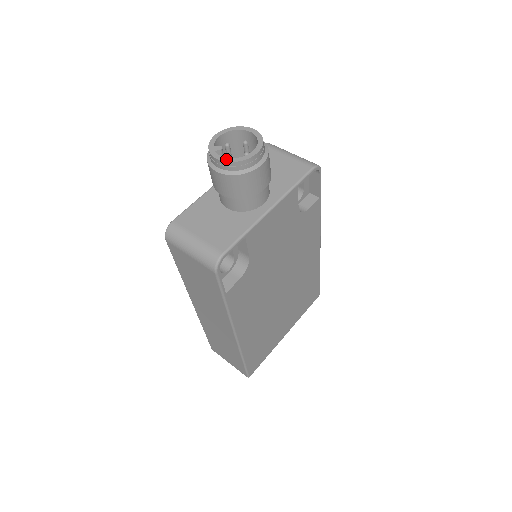
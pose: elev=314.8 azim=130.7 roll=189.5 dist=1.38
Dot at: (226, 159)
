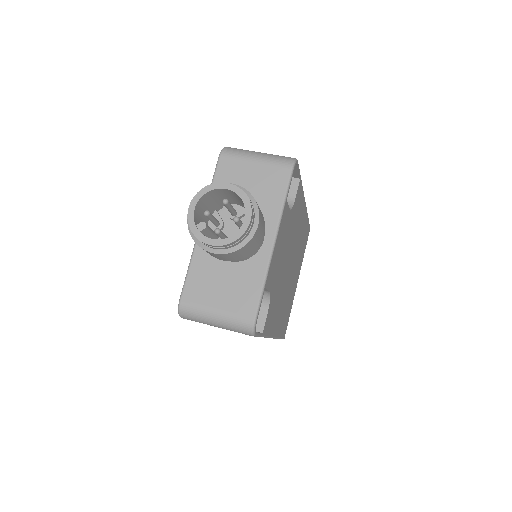
Dot at: (221, 242)
